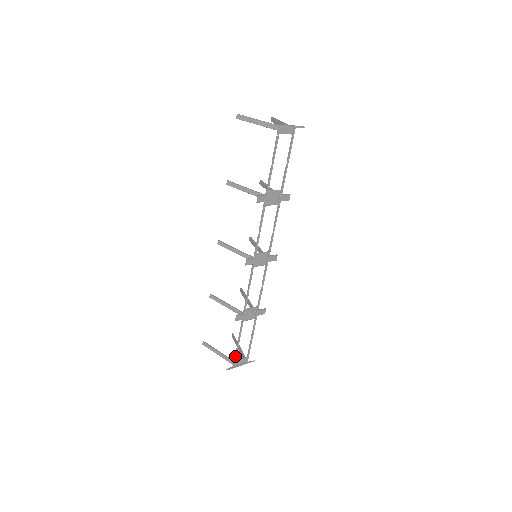
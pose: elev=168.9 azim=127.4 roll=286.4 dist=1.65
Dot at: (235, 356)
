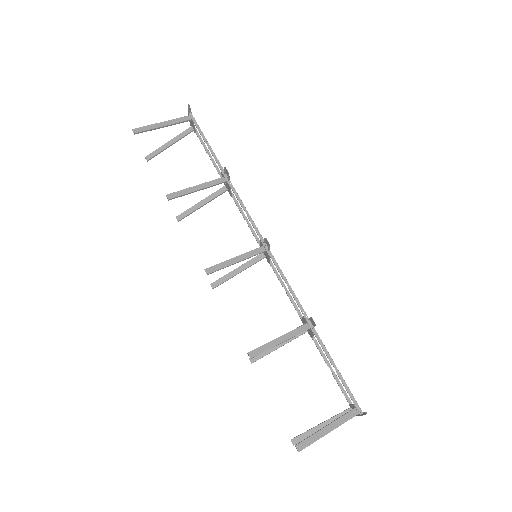
Dot at: (349, 393)
